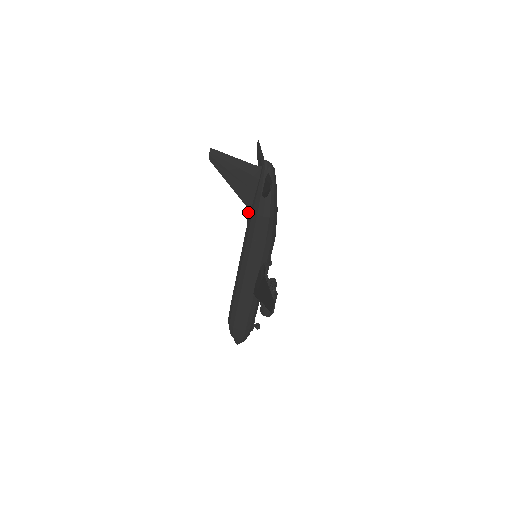
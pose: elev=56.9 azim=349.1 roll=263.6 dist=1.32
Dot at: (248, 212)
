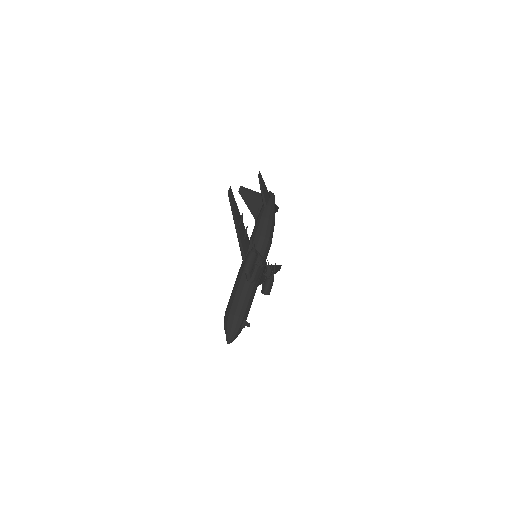
Dot at: occluded
